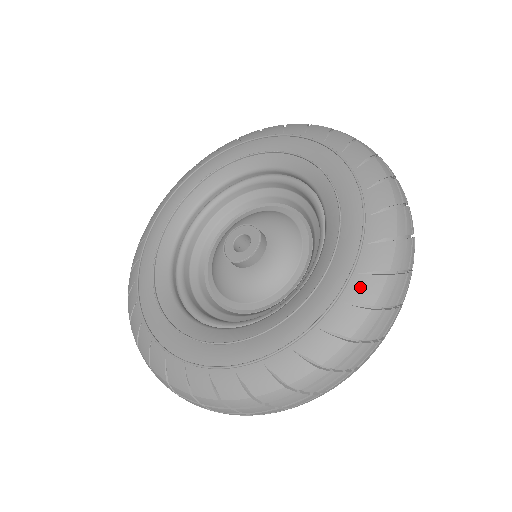
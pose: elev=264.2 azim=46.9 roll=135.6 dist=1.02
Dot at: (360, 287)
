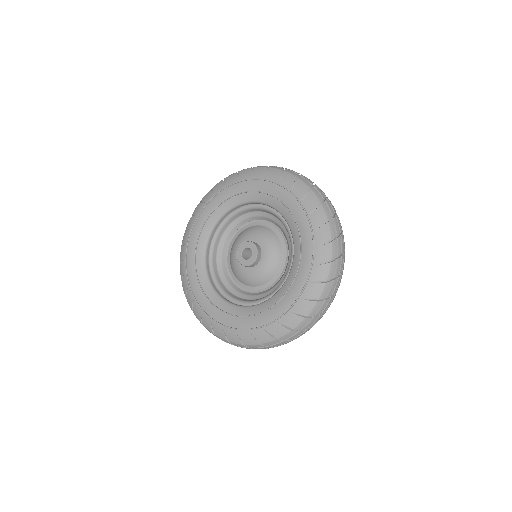
Dot at: (309, 203)
